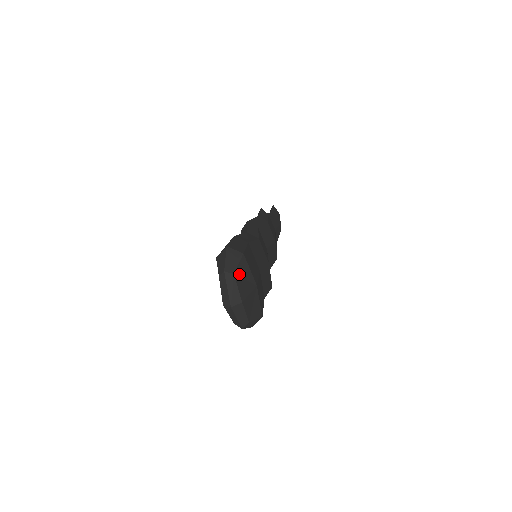
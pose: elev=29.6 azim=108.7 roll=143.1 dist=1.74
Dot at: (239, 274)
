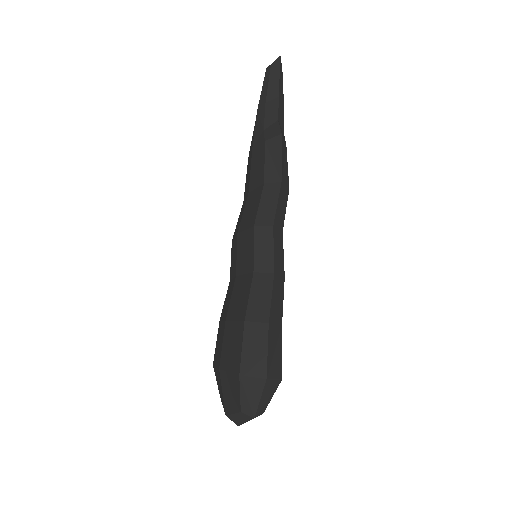
Dot at: occluded
